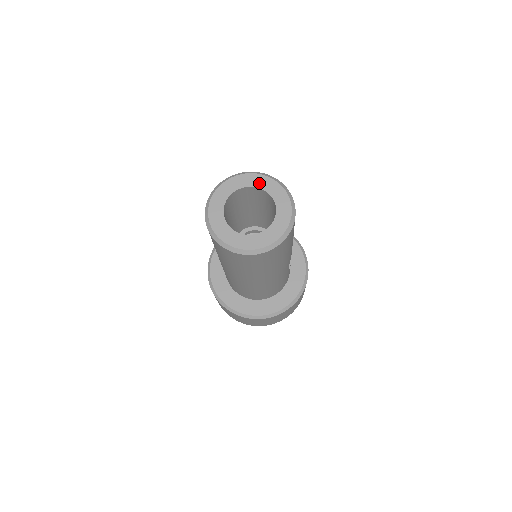
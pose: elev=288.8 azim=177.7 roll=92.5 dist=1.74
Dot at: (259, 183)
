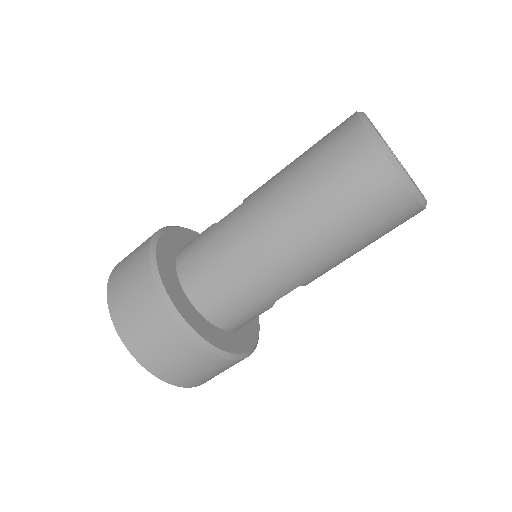
Dot at: (404, 168)
